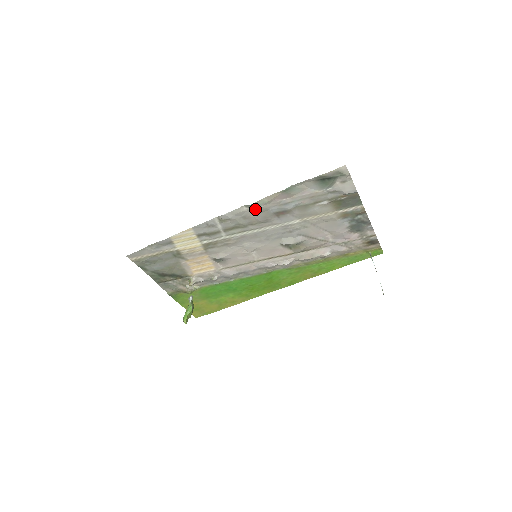
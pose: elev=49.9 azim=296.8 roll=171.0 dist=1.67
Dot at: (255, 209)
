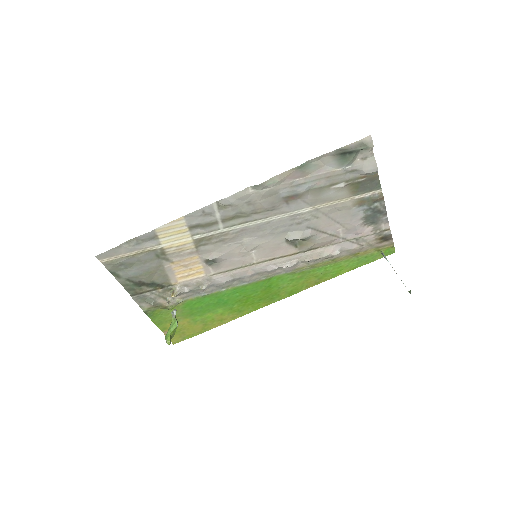
Dot at: (263, 191)
